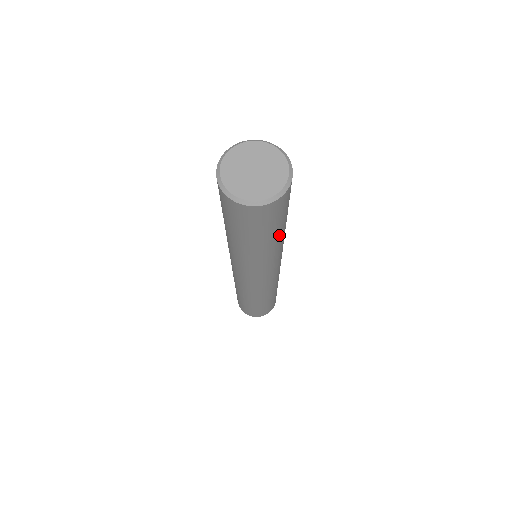
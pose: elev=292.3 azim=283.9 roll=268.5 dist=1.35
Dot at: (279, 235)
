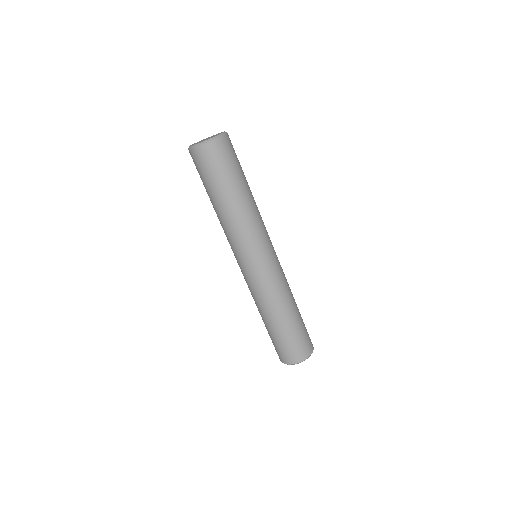
Dot at: (248, 186)
